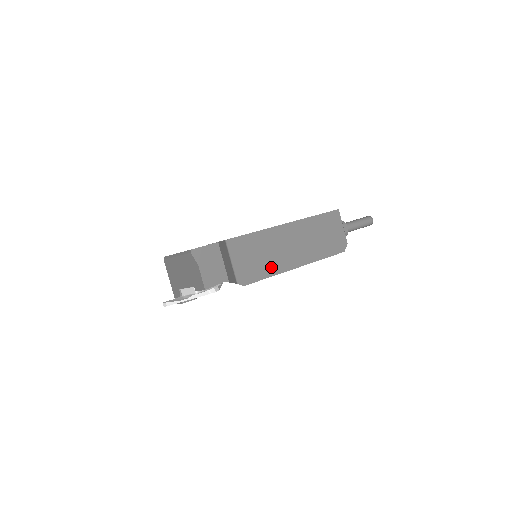
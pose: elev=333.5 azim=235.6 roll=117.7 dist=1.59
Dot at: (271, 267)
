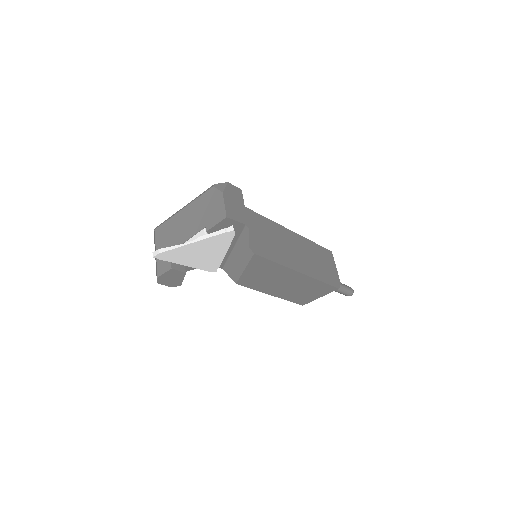
Dot at: (279, 256)
